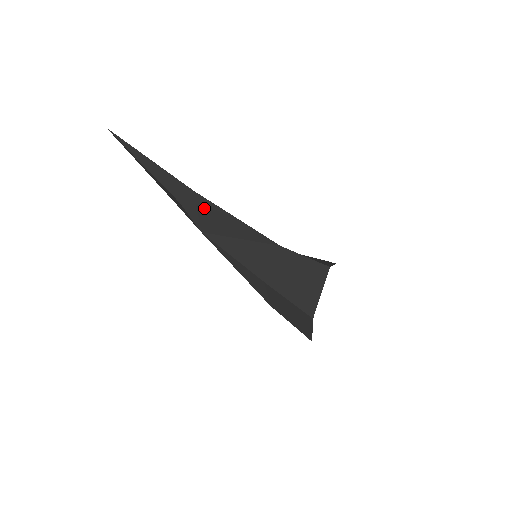
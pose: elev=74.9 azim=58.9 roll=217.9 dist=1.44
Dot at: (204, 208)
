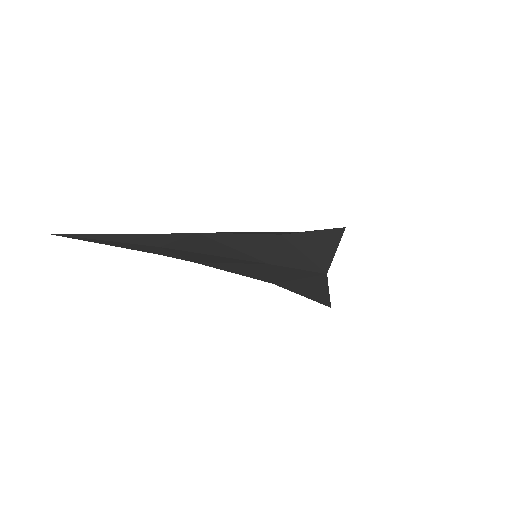
Dot at: (180, 253)
